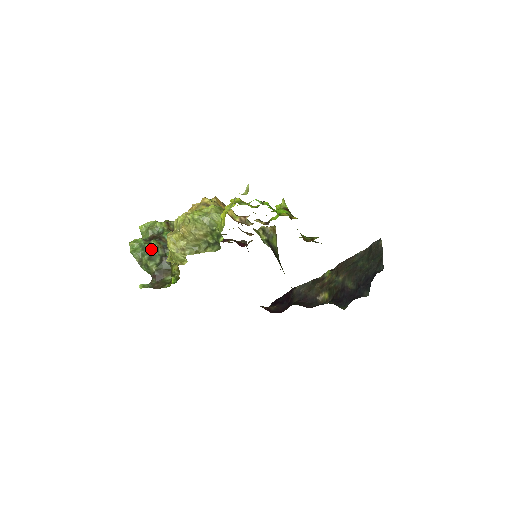
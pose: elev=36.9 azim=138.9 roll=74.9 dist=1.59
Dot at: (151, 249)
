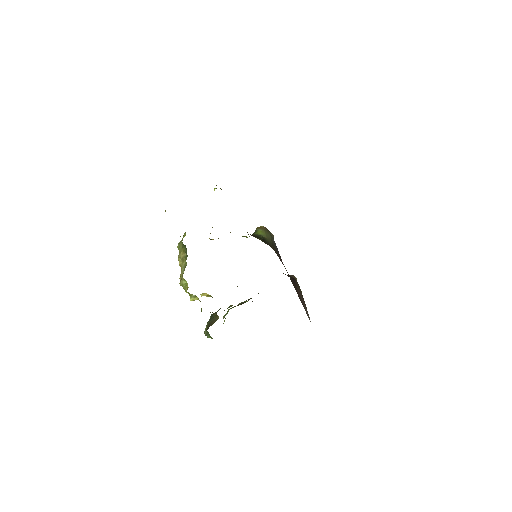
Dot at: occluded
